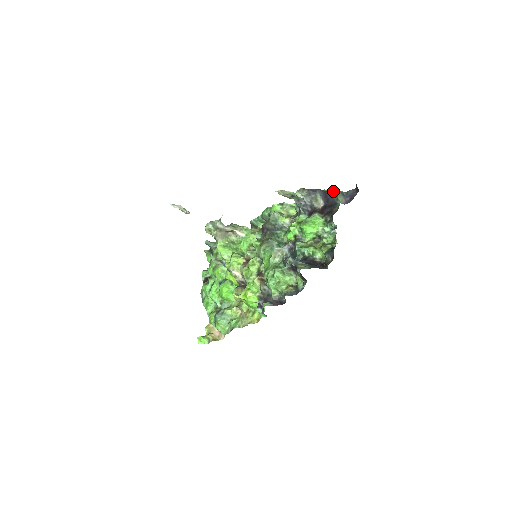
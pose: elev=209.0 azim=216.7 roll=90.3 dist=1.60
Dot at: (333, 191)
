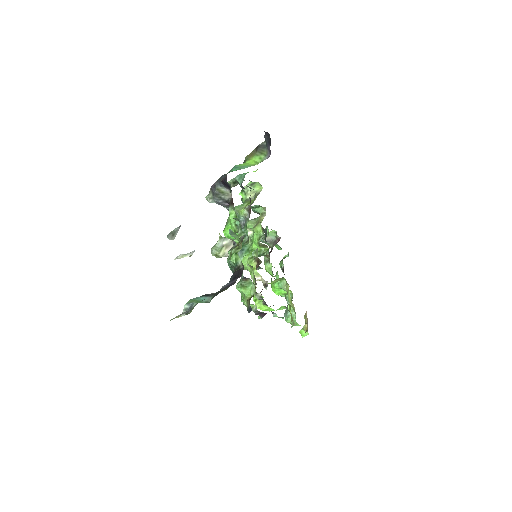
Dot at: occluded
